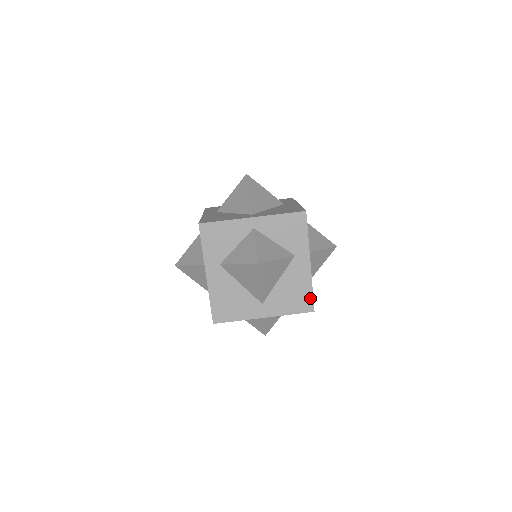
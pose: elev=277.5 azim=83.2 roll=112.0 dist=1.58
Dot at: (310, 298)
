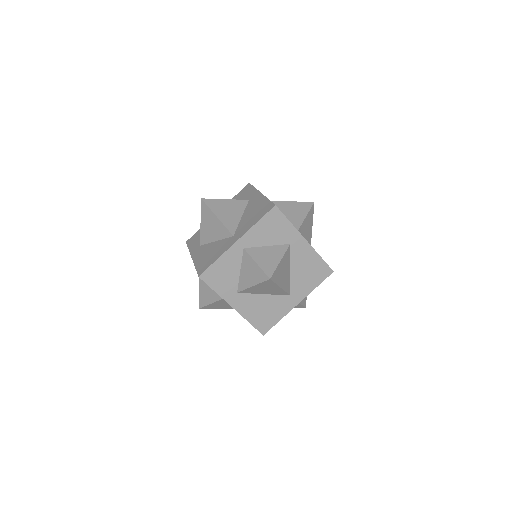
Dot at: (324, 265)
